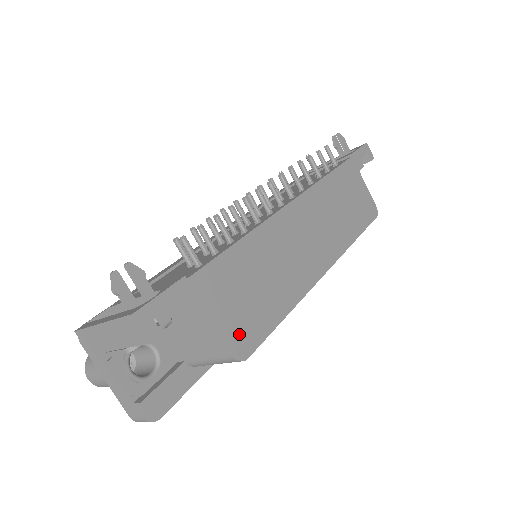
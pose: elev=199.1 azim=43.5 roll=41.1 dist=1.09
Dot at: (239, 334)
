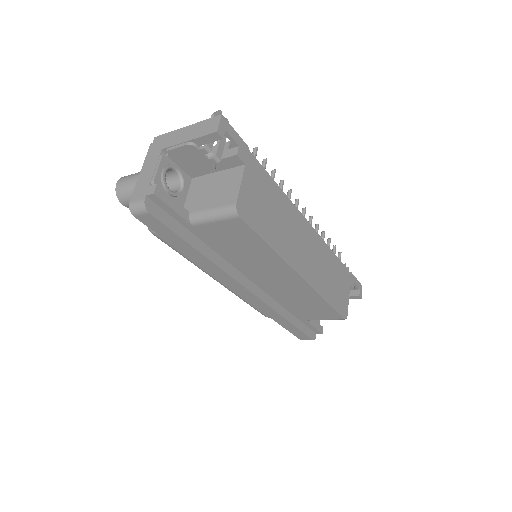
Dot at: (246, 204)
